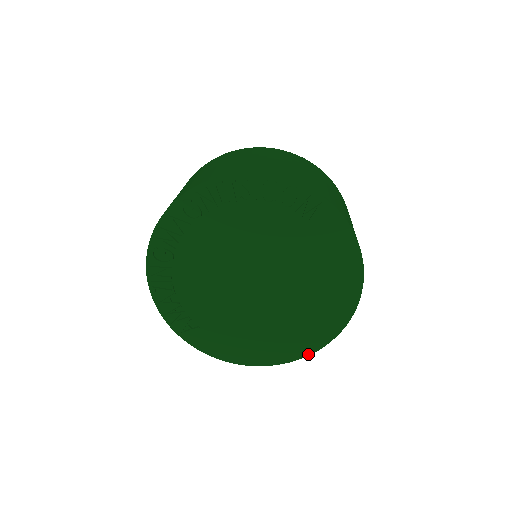
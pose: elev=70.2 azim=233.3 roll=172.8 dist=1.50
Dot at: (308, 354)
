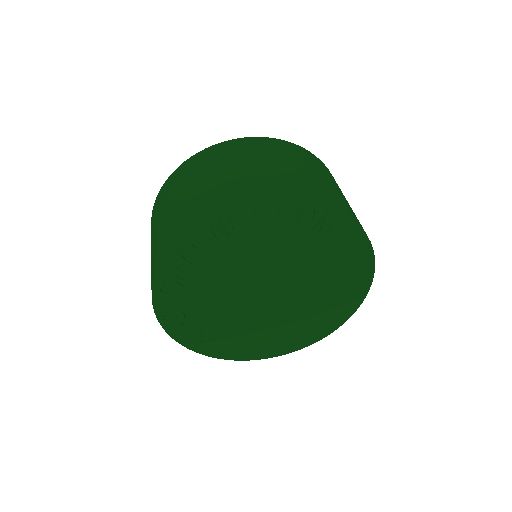
Dot at: (318, 340)
